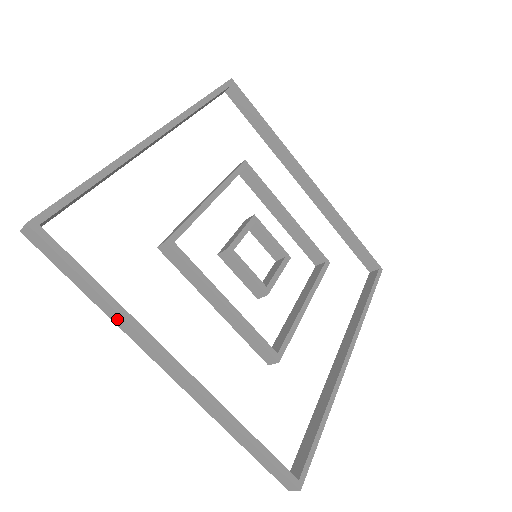
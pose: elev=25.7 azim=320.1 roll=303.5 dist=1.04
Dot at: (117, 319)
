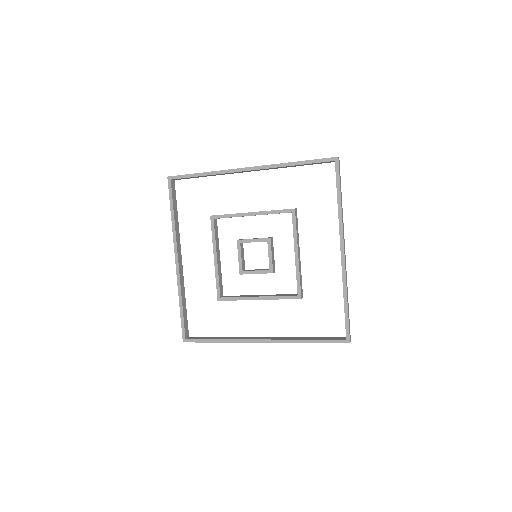
Dot at: occluded
